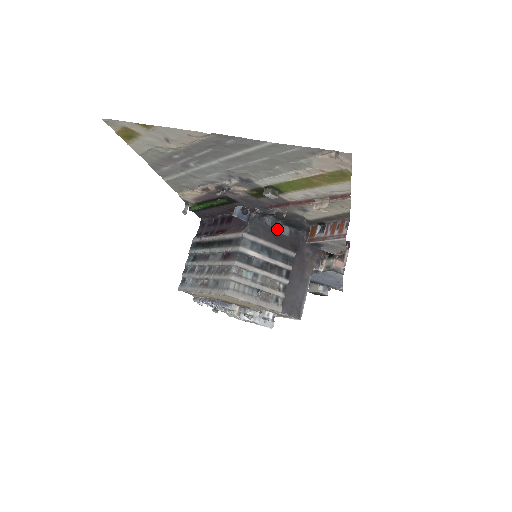
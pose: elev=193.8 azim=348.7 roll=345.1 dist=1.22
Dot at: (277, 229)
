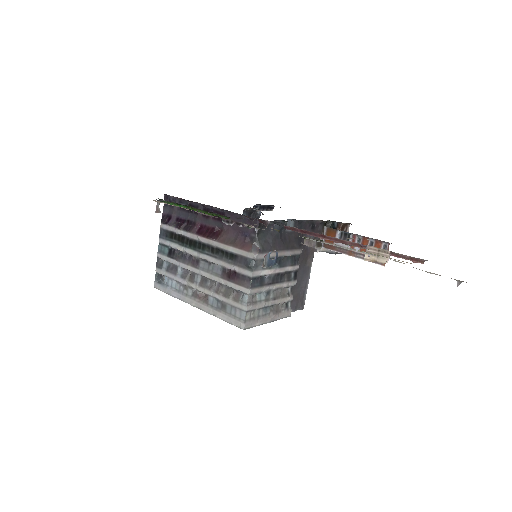
Dot at: (283, 229)
